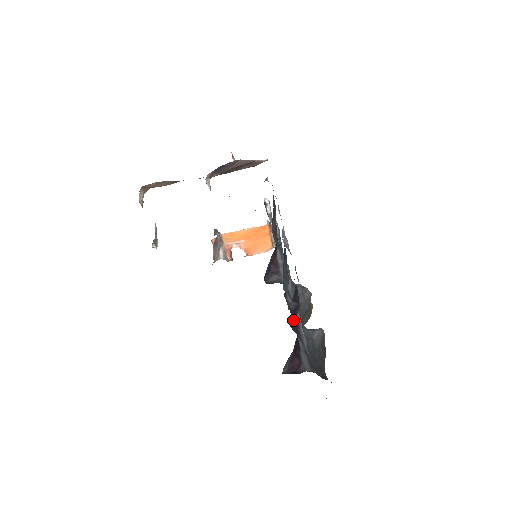
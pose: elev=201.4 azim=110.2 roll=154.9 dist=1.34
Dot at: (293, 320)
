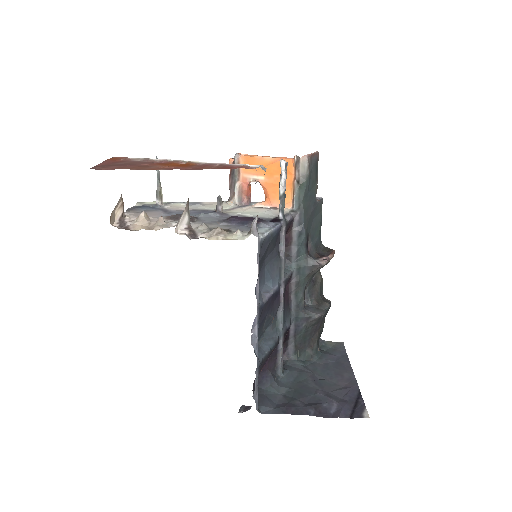
Dot at: (267, 360)
